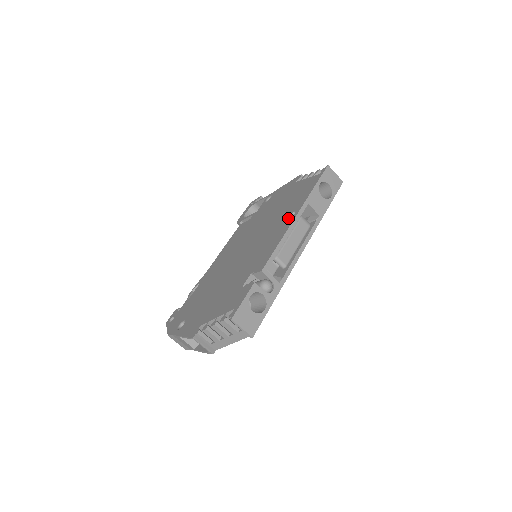
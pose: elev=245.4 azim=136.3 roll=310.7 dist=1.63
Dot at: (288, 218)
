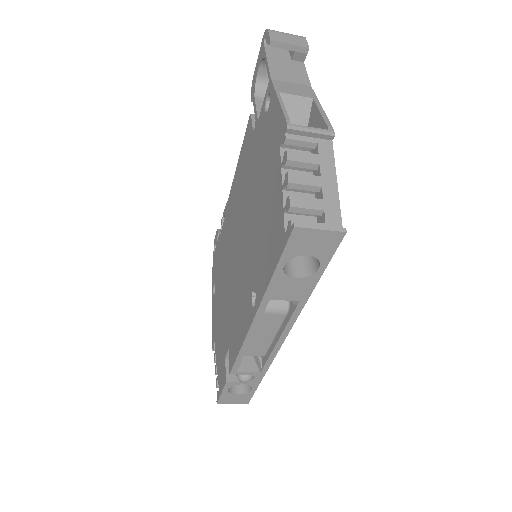
Dot at: (254, 291)
